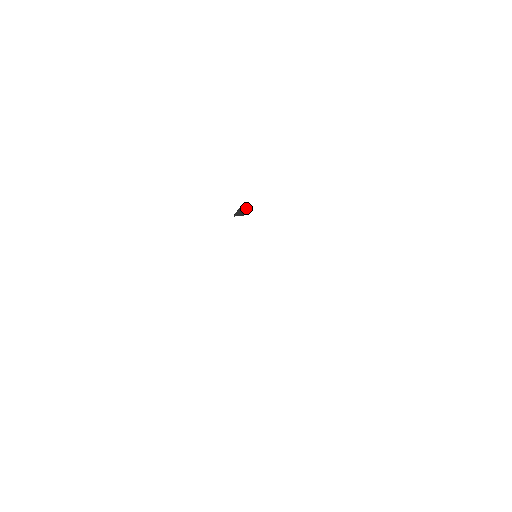
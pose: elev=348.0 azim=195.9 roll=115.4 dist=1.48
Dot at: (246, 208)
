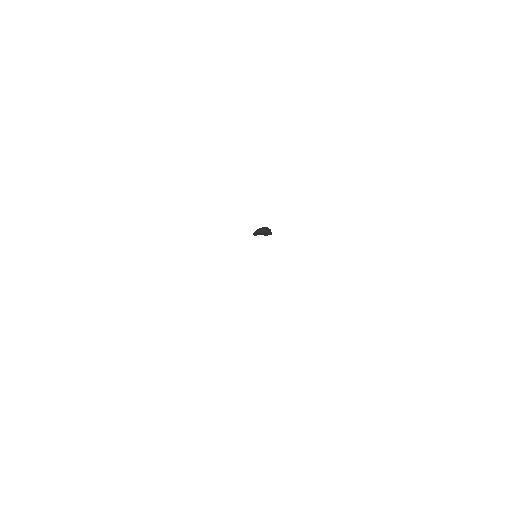
Dot at: (270, 231)
